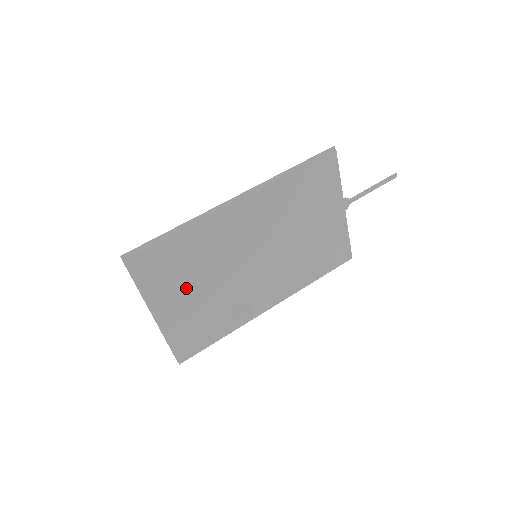
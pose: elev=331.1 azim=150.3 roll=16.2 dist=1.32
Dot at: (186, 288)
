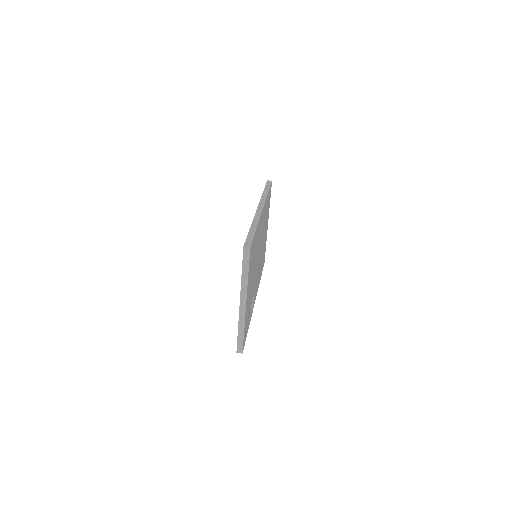
Dot at: (251, 278)
